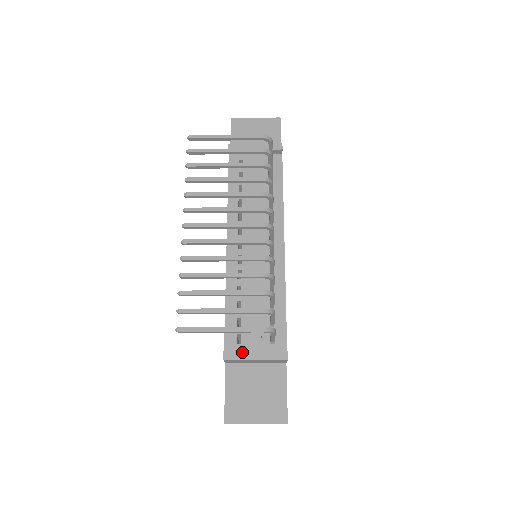
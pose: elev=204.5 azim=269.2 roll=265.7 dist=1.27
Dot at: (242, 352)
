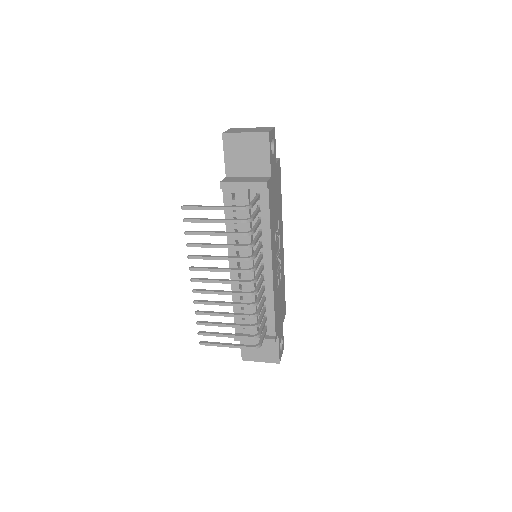
Dot at: occluded
